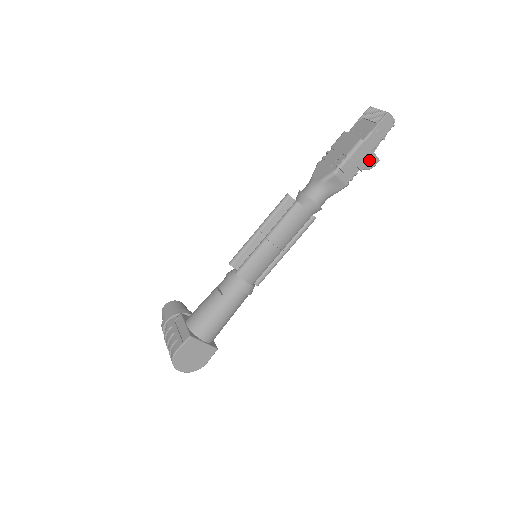
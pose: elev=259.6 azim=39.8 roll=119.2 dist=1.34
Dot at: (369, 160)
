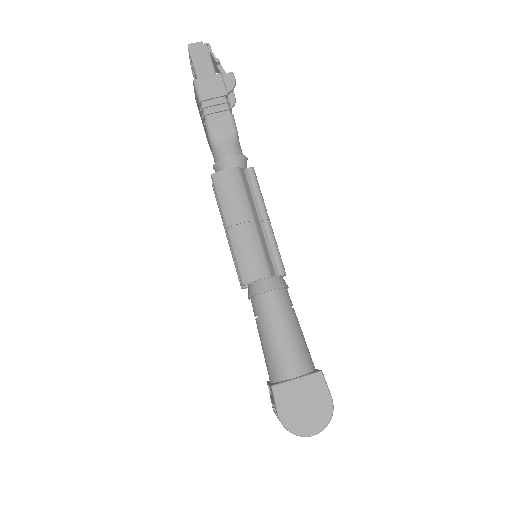
Dot at: (221, 82)
